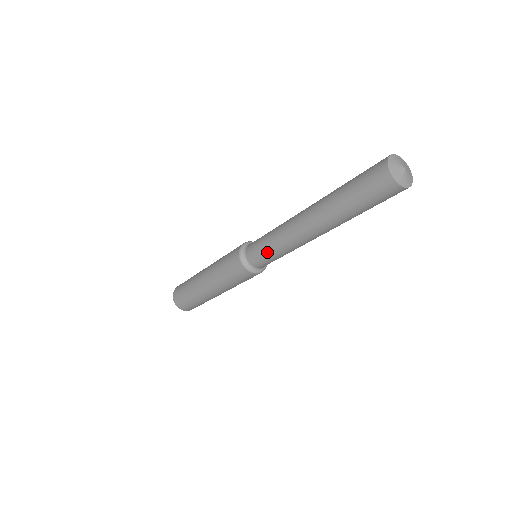
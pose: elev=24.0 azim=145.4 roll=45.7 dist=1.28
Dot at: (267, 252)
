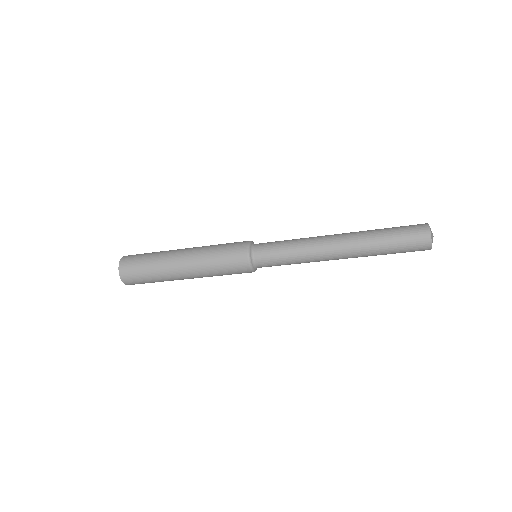
Dot at: (283, 260)
